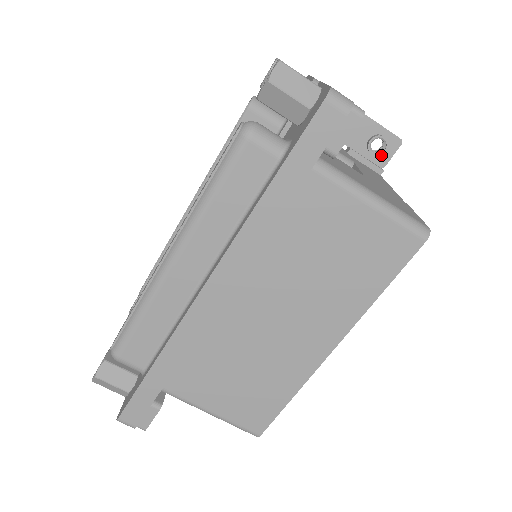
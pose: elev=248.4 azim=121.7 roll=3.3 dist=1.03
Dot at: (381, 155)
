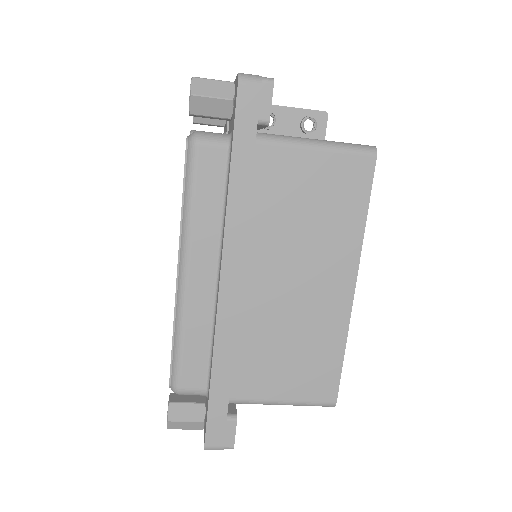
Dot at: (317, 132)
